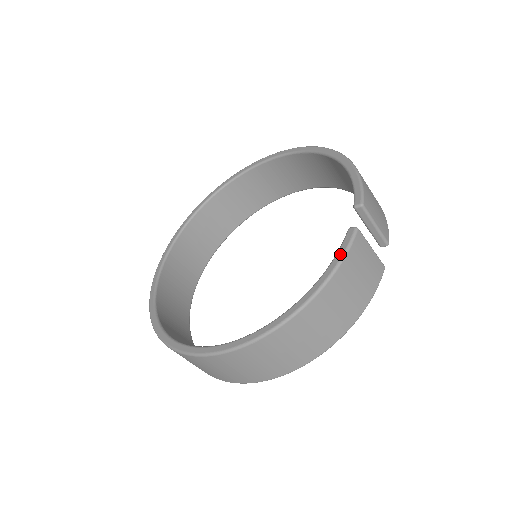
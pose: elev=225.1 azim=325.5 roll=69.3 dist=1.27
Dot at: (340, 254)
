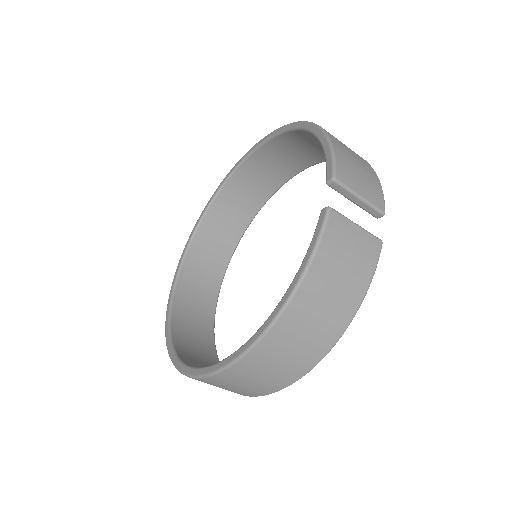
Dot at: (313, 242)
